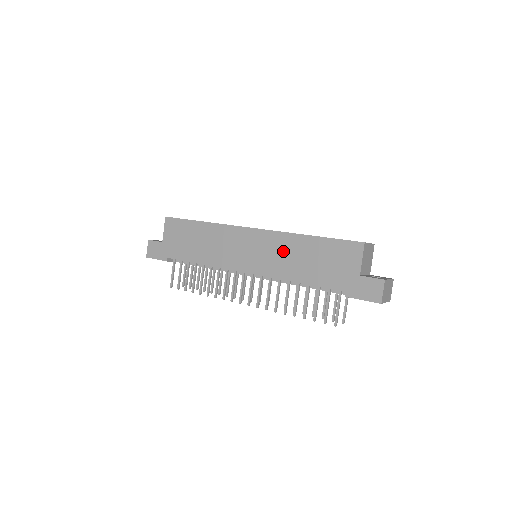
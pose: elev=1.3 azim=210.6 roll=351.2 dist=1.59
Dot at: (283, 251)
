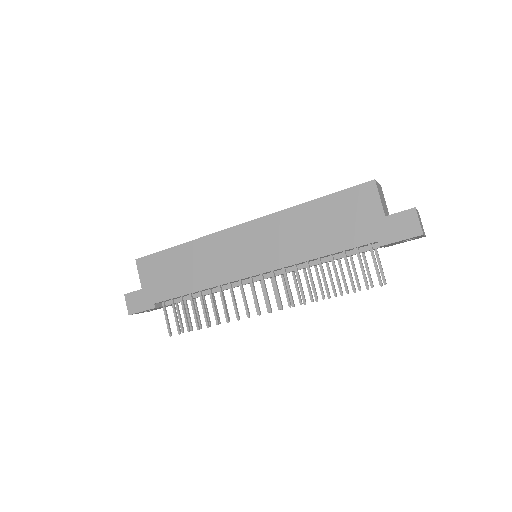
Dot at: (287, 232)
